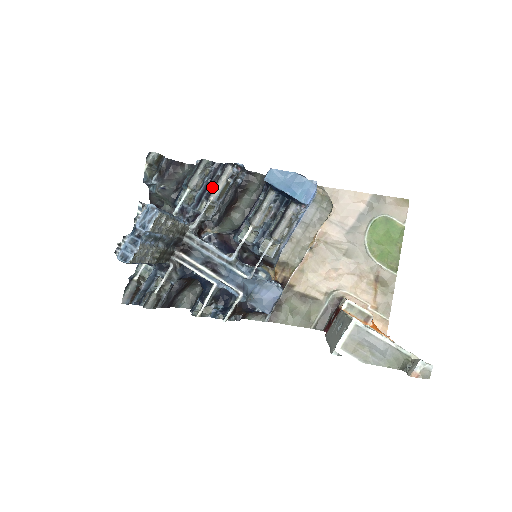
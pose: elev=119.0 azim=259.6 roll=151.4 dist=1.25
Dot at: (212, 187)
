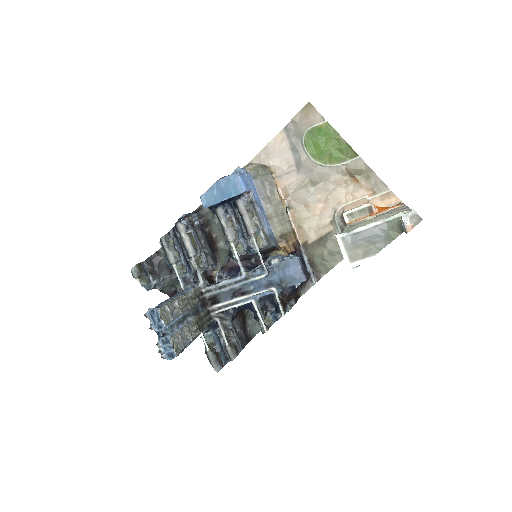
Dot at: (184, 248)
